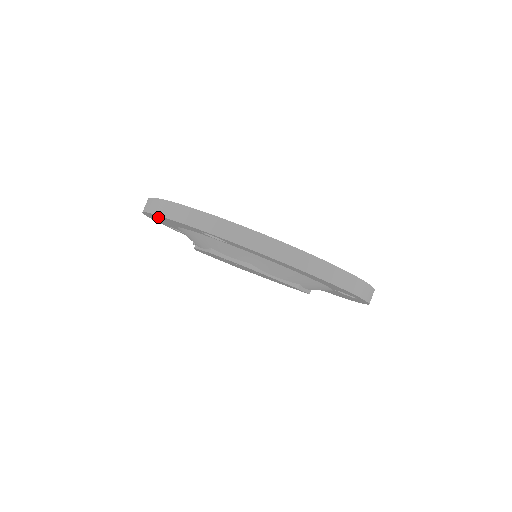
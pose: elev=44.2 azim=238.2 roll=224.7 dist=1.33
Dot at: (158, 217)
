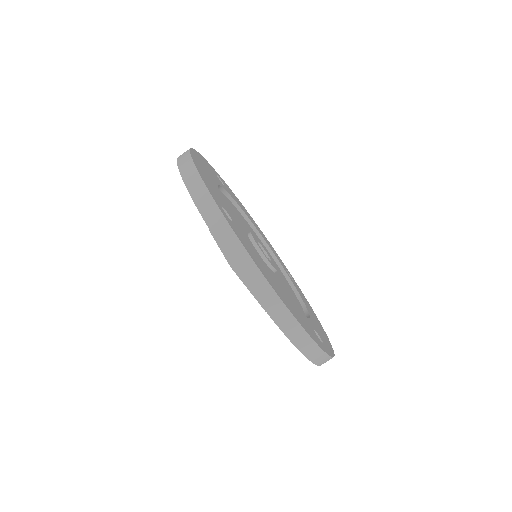
Dot at: occluded
